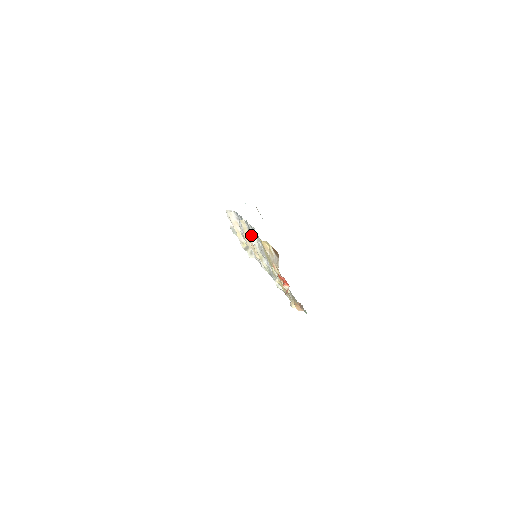
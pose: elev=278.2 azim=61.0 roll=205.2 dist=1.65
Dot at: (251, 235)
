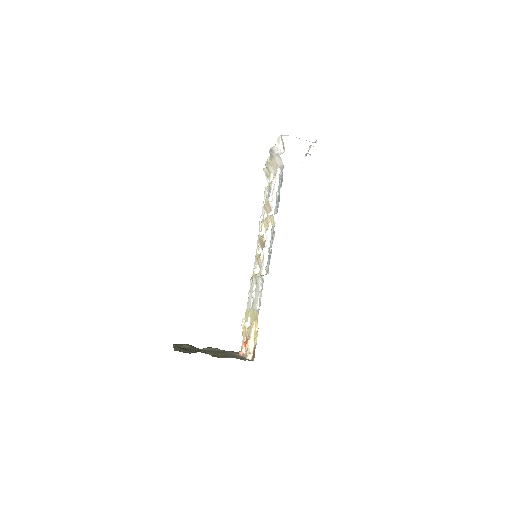
Dot at: (261, 277)
